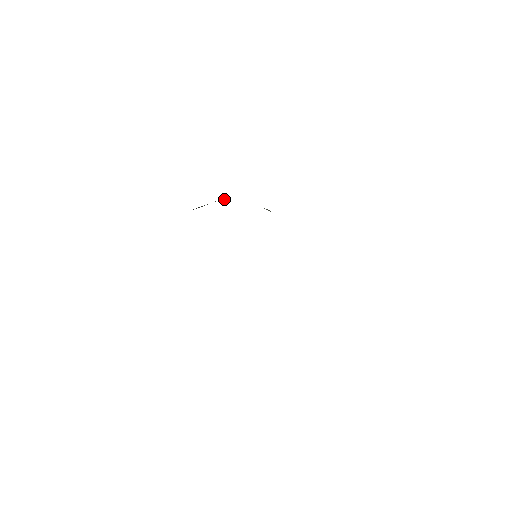
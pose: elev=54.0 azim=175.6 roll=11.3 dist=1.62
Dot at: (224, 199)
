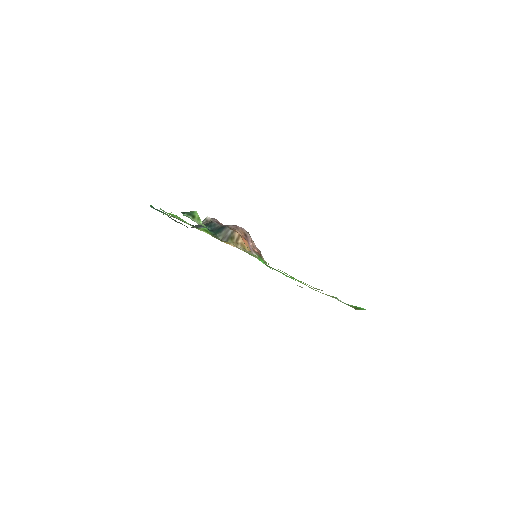
Dot at: (208, 219)
